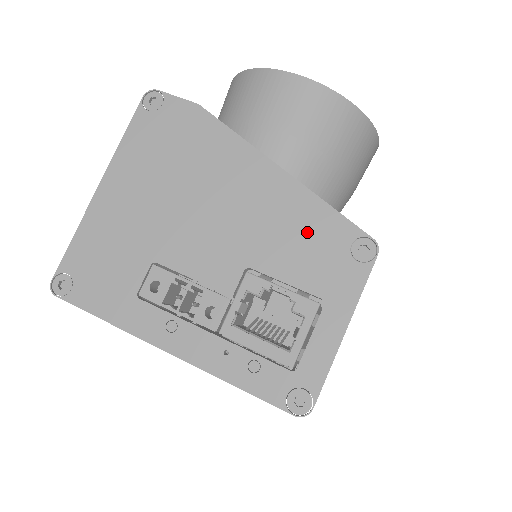
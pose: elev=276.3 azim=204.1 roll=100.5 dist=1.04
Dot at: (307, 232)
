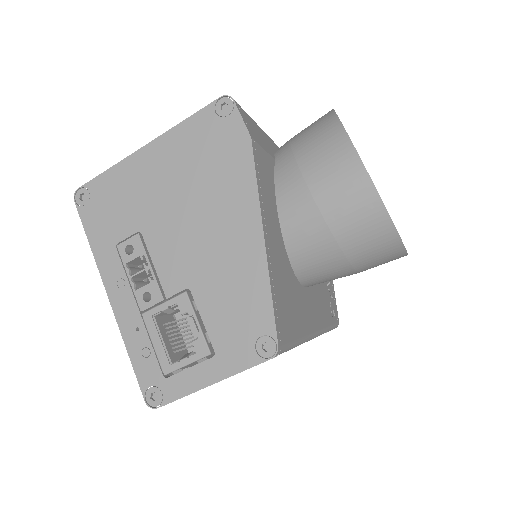
Dot at: (242, 301)
